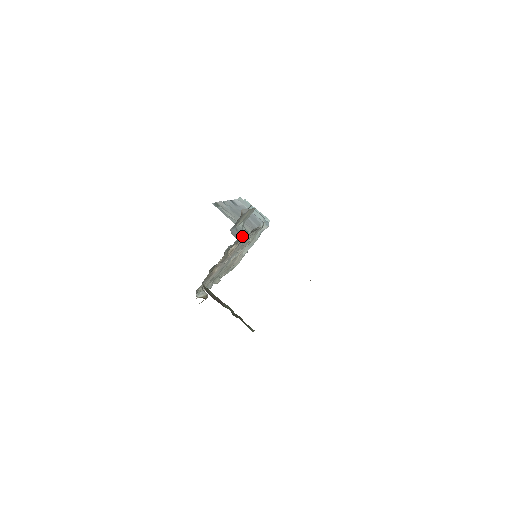
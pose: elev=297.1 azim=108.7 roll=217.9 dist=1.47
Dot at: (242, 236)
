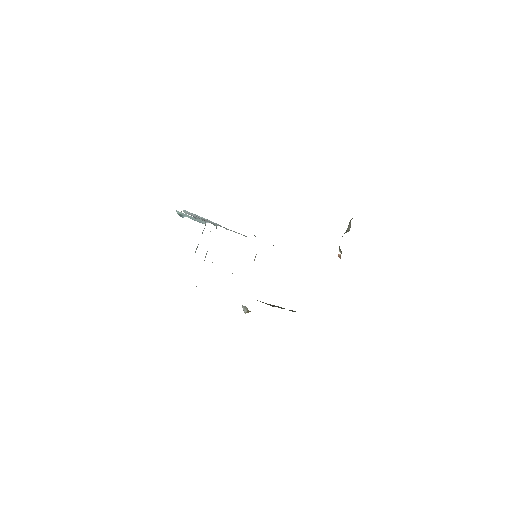
Dot at: occluded
